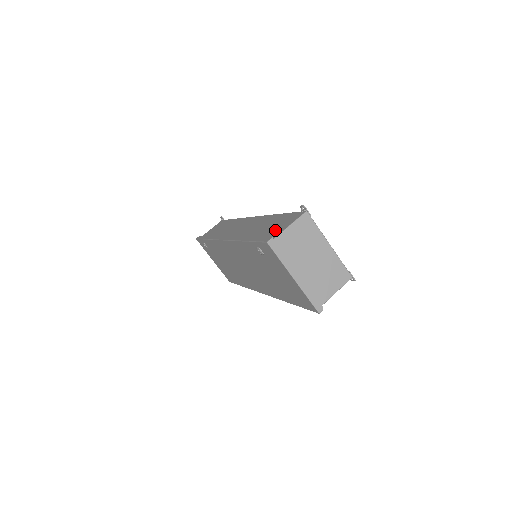
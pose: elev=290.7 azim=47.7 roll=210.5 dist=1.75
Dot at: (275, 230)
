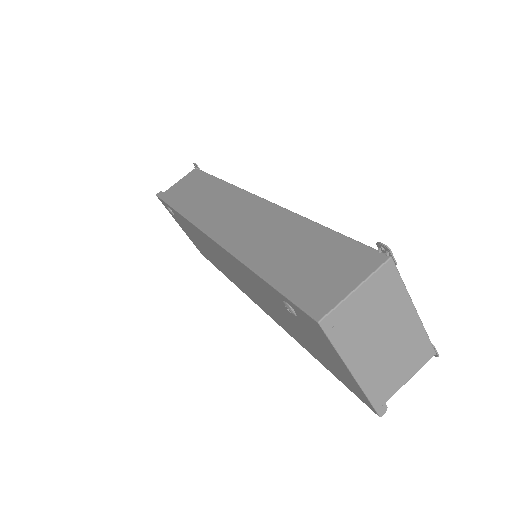
Dot at: (324, 280)
